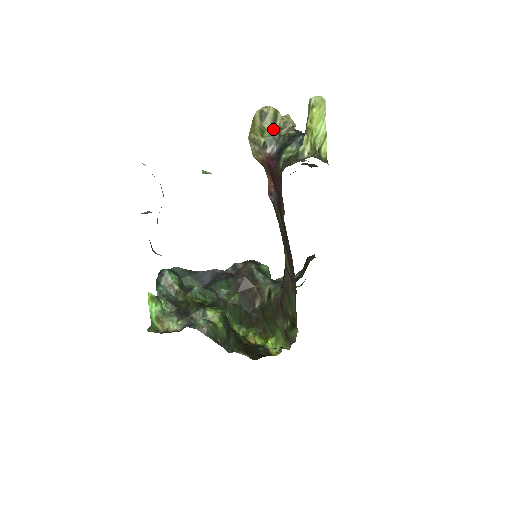
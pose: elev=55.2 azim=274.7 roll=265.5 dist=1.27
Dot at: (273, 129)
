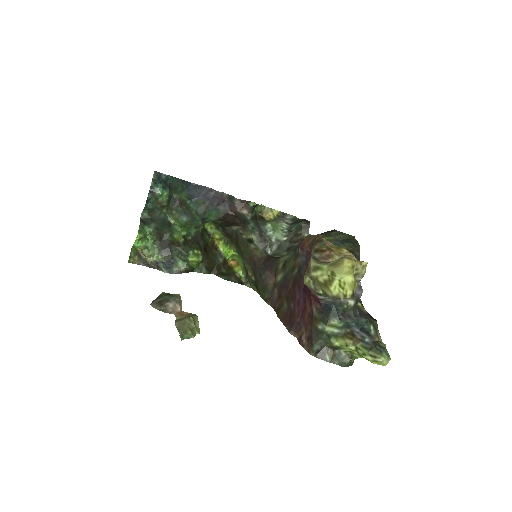
Dot at: occluded
